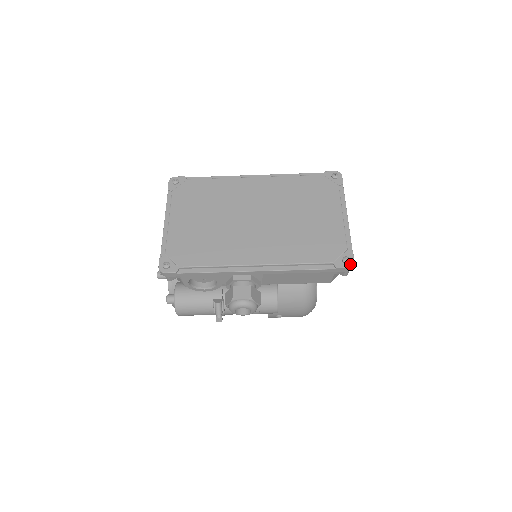
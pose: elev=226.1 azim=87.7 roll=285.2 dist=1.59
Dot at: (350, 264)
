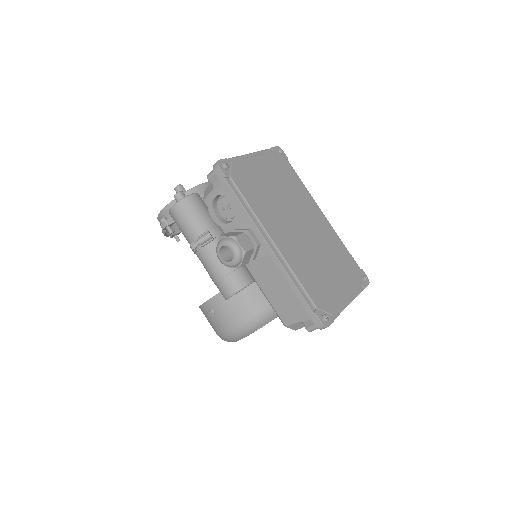
Dot at: (325, 323)
